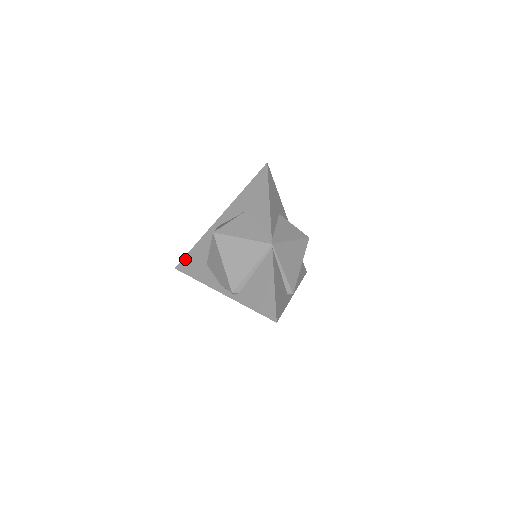
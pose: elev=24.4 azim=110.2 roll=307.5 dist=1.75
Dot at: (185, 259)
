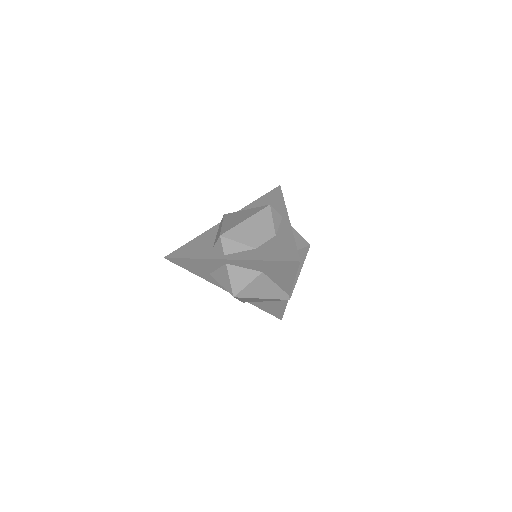
Dot at: (179, 260)
